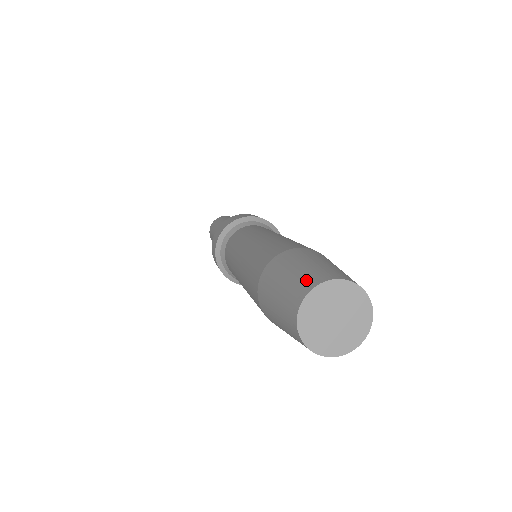
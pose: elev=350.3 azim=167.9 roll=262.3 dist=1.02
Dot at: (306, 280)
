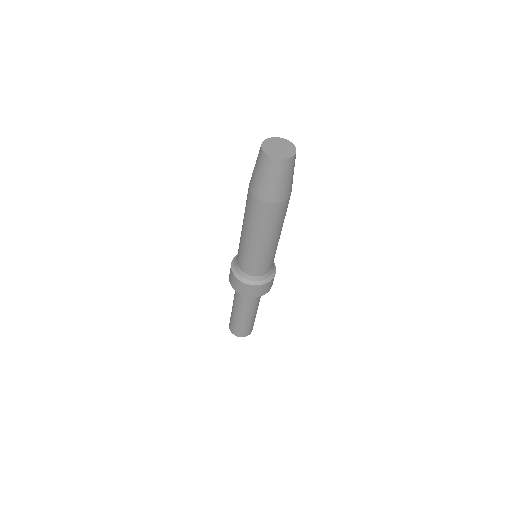
Dot at: occluded
